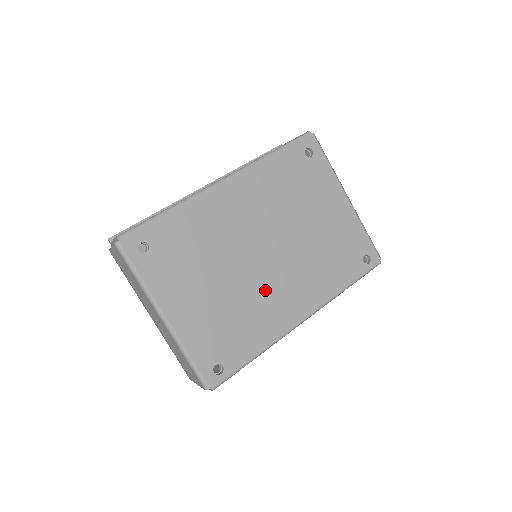
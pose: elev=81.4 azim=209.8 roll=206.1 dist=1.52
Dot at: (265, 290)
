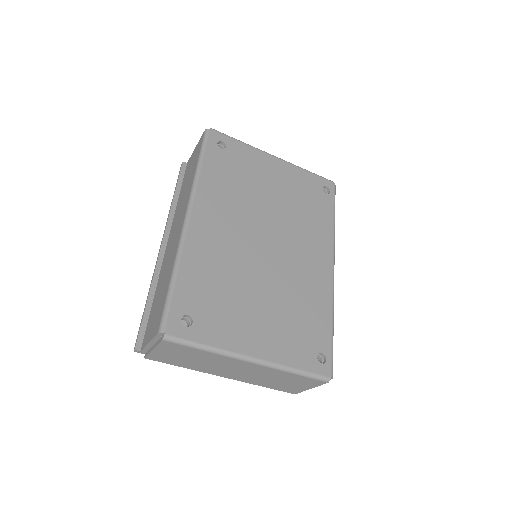
Dot at: (293, 271)
